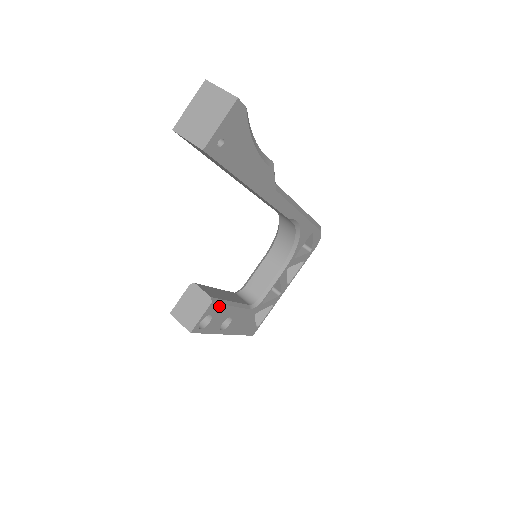
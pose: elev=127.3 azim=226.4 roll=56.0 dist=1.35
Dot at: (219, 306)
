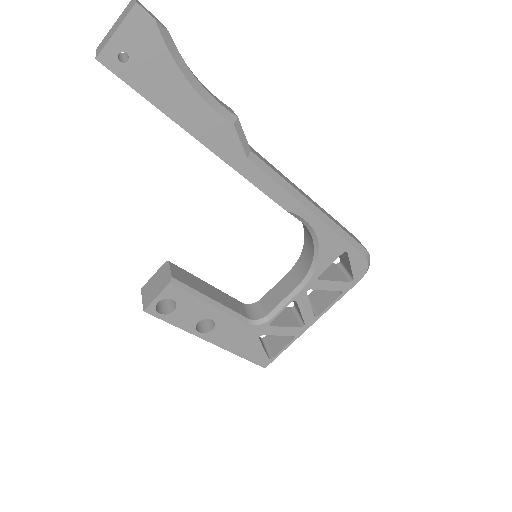
Dot at: (186, 294)
